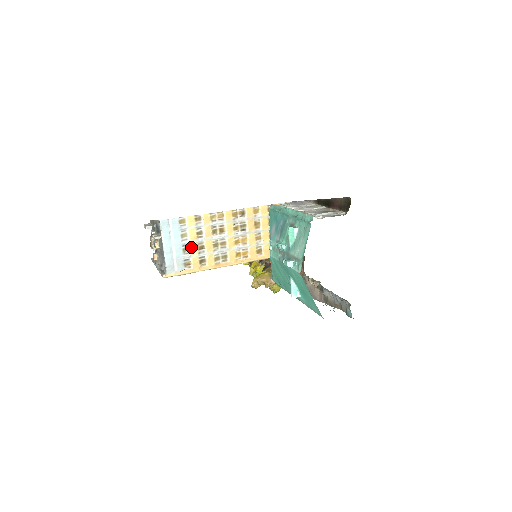
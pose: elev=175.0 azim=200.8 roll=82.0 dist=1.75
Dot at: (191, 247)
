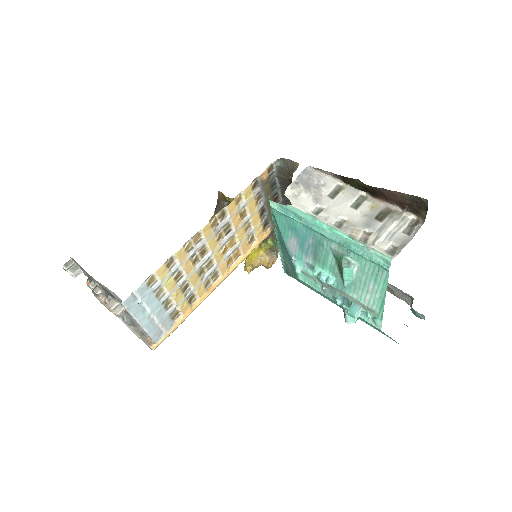
Dot at: (173, 298)
